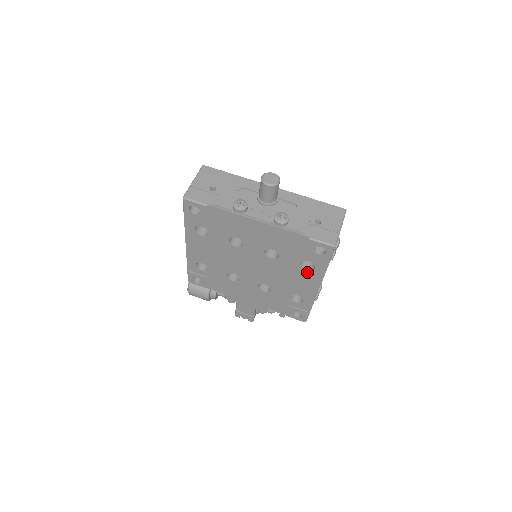
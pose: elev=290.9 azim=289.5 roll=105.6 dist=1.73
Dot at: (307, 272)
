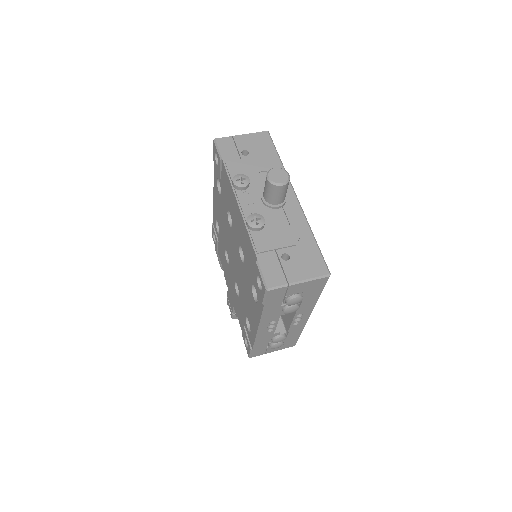
Dot at: (254, 301)
